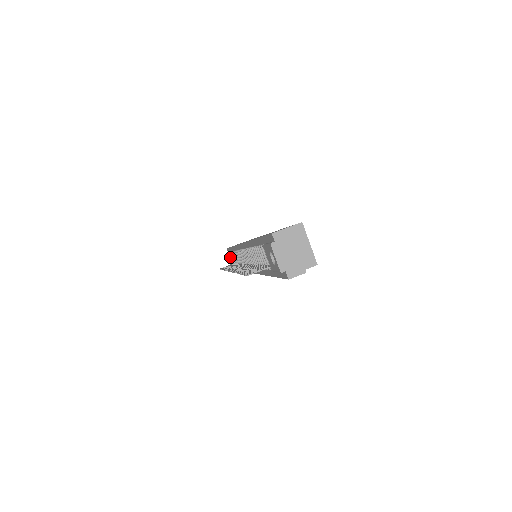
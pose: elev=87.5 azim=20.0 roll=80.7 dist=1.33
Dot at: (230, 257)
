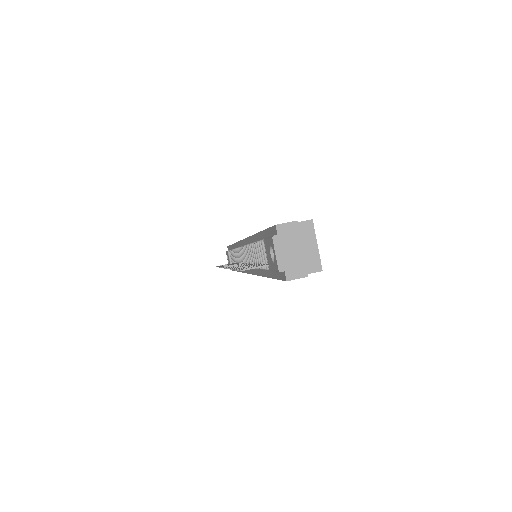
Dot at: (229, 256)
